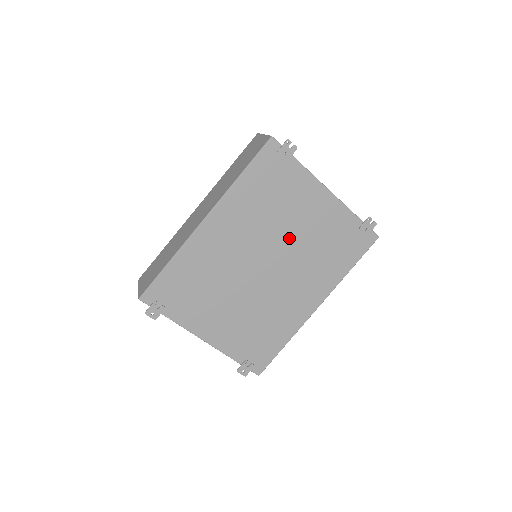
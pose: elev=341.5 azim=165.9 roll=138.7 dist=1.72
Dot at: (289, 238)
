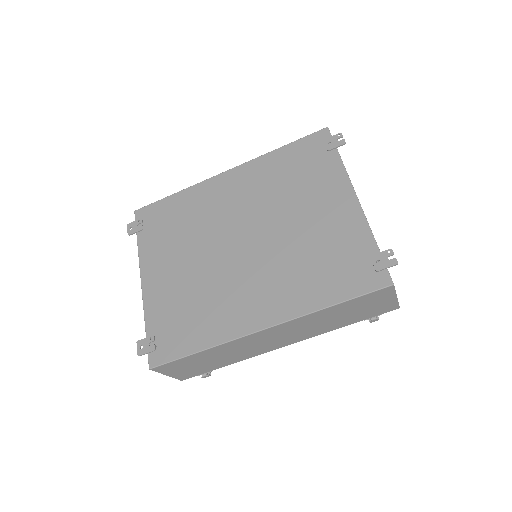
Dot at: (285, 225)
